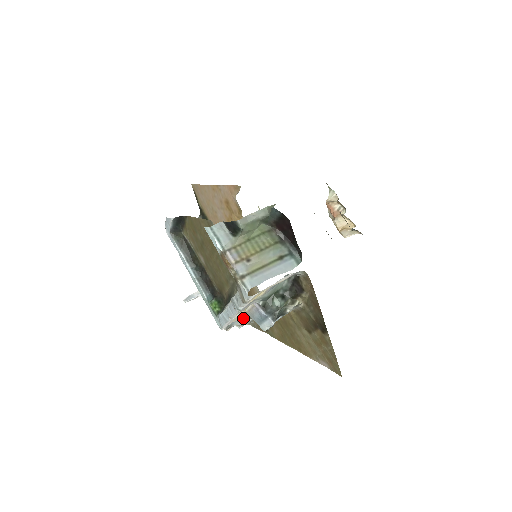
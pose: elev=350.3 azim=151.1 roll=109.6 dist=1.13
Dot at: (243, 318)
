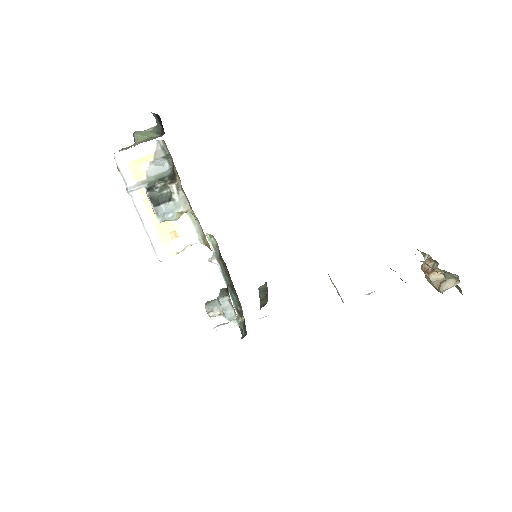
Dot at: (220, 296)
